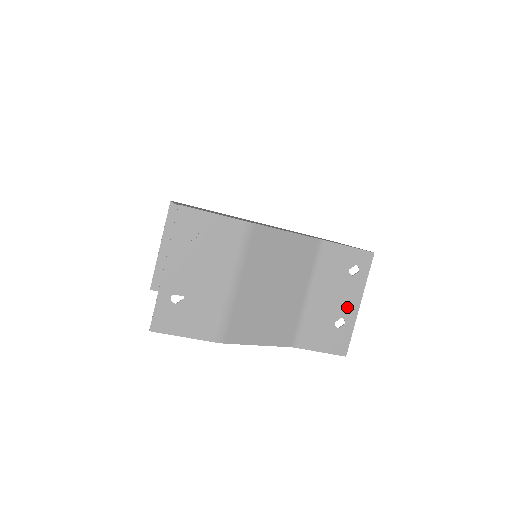
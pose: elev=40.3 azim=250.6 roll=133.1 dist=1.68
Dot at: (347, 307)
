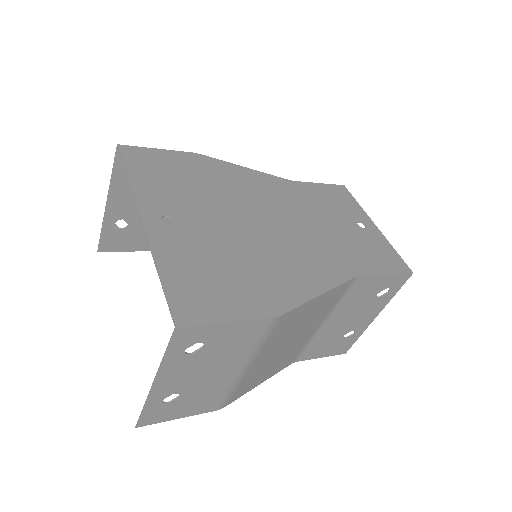
Dot at: (362, 322)
